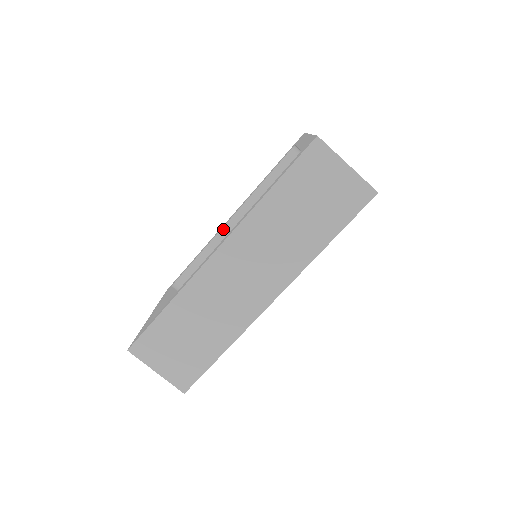
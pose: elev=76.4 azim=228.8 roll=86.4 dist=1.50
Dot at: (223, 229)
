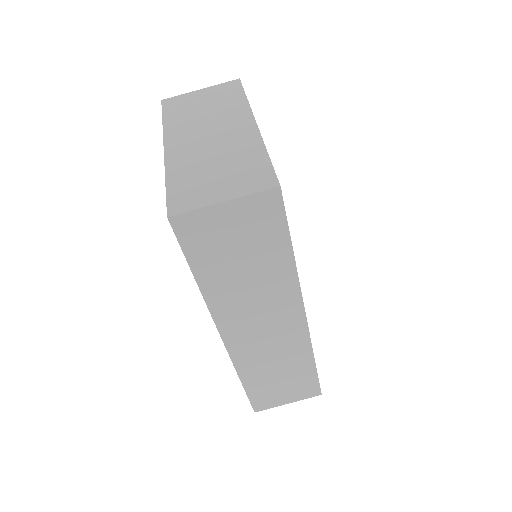
Dot at: occluded
